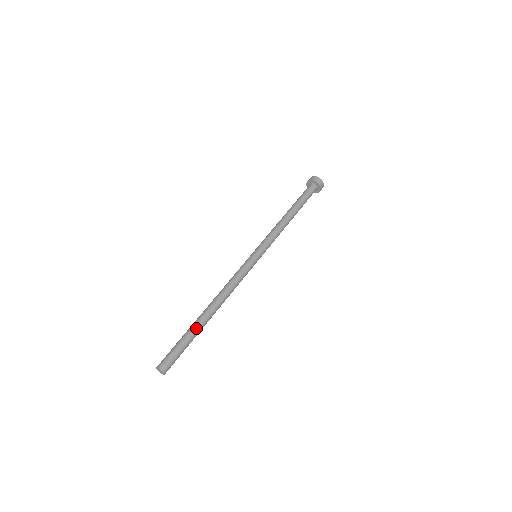
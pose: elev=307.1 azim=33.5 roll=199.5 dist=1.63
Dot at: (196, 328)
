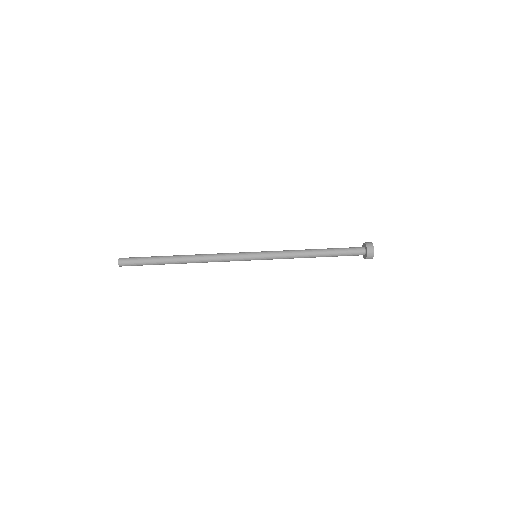
Dot at: (163, 258)
